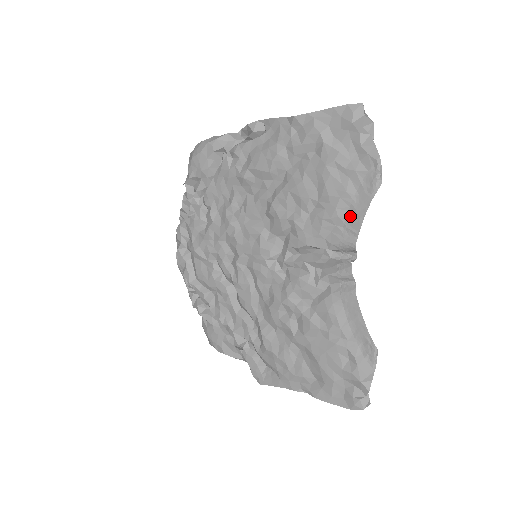
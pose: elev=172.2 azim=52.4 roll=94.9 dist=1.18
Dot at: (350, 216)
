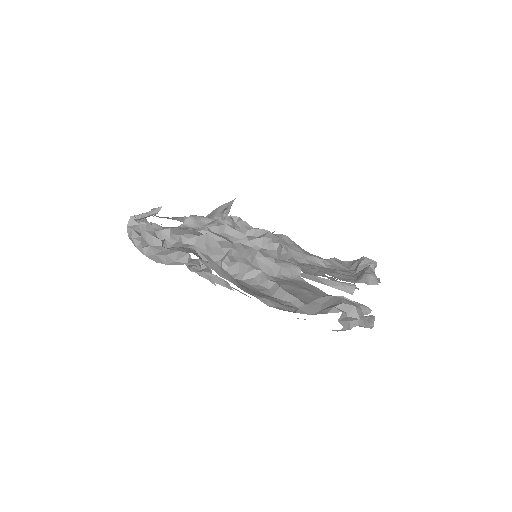
Dot at: occluded
